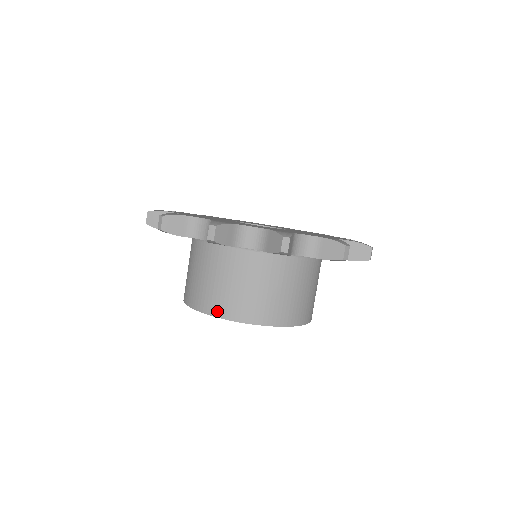
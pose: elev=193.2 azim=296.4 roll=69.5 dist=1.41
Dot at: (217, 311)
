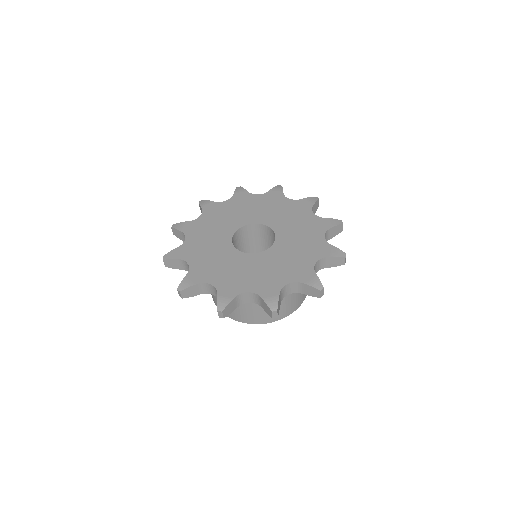
Dot at: occluded
